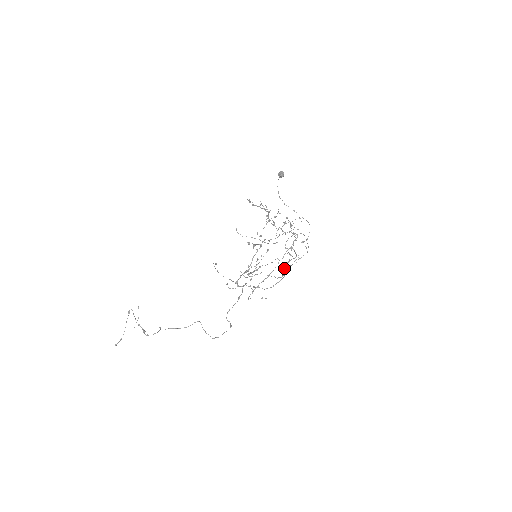
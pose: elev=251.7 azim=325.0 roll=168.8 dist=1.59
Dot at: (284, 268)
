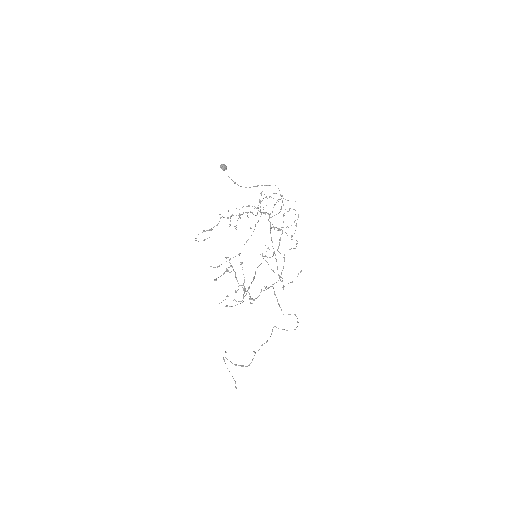
Dot at: occluded
